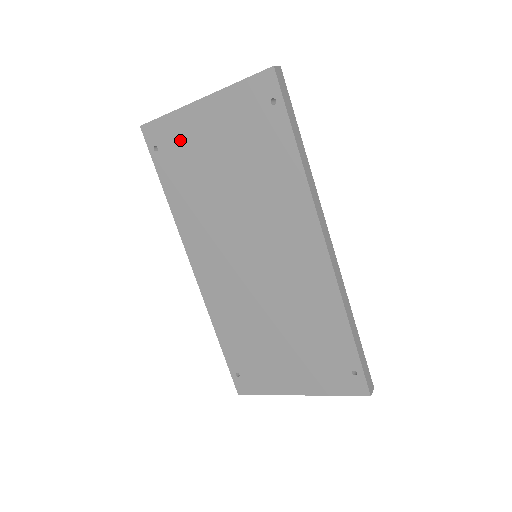
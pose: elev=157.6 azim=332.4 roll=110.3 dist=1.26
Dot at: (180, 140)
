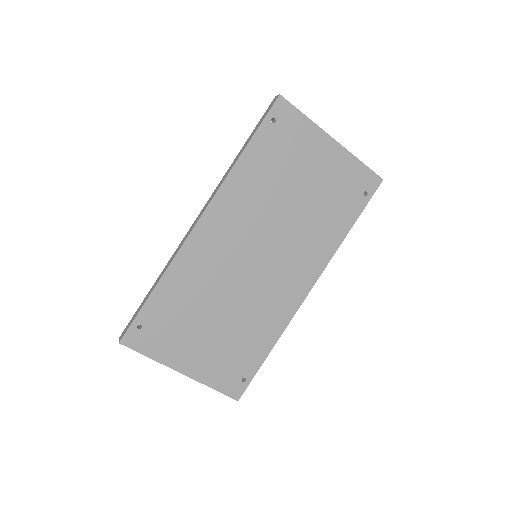
Dot at: (296, 140)
